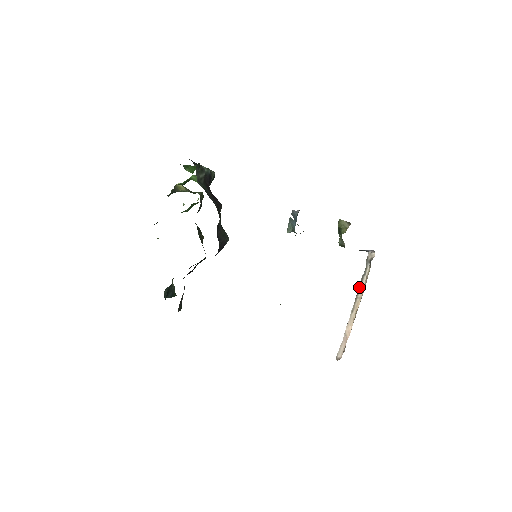
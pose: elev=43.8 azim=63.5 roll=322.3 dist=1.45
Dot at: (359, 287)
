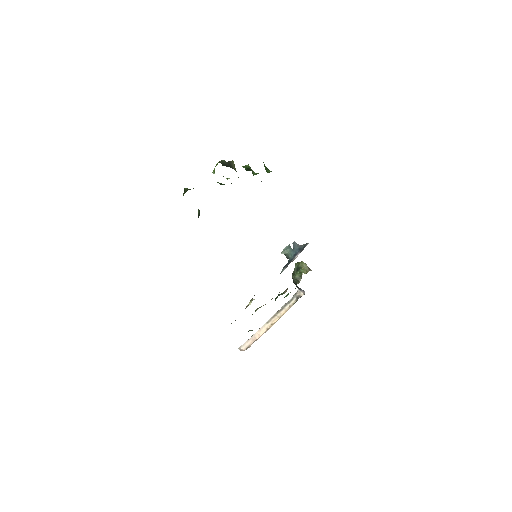
Dot at: (281, 309)
